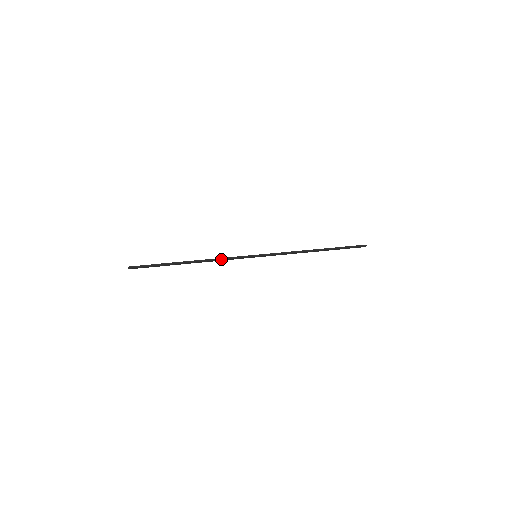
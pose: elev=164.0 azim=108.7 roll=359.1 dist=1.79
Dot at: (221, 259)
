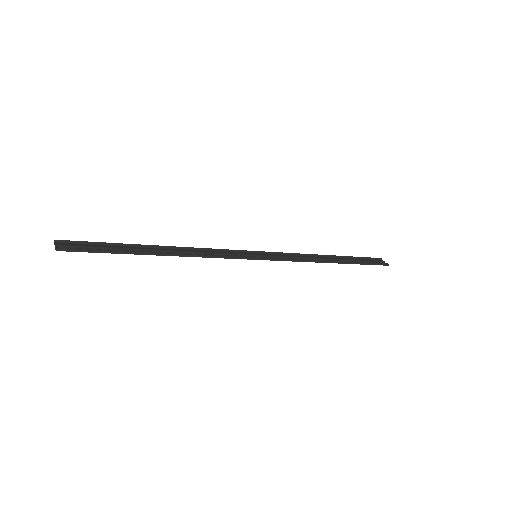
Dot at: (208, 257)
